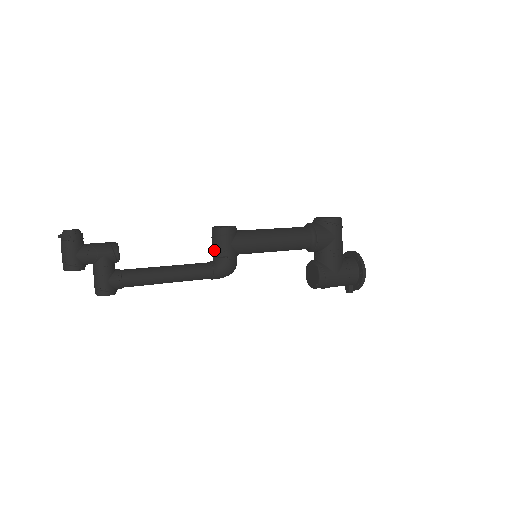
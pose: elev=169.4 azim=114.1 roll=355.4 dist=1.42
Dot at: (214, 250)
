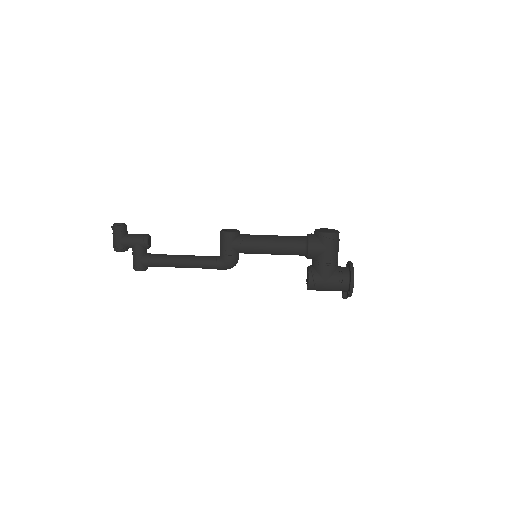
Dot at: (220, 248)
